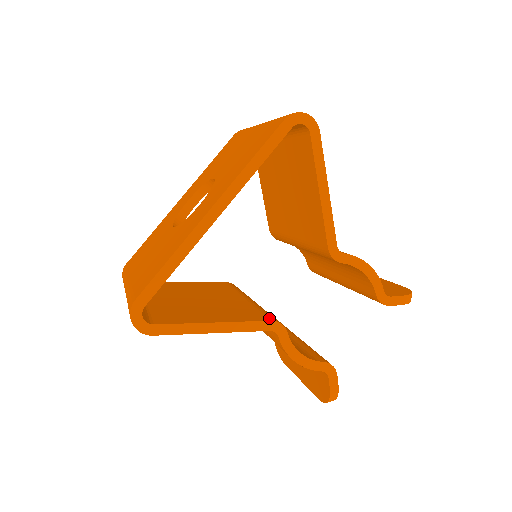
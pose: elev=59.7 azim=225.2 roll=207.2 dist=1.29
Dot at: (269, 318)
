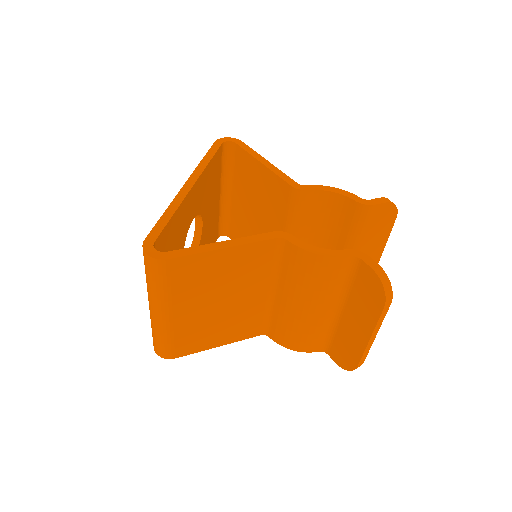
Dot at: occluded
